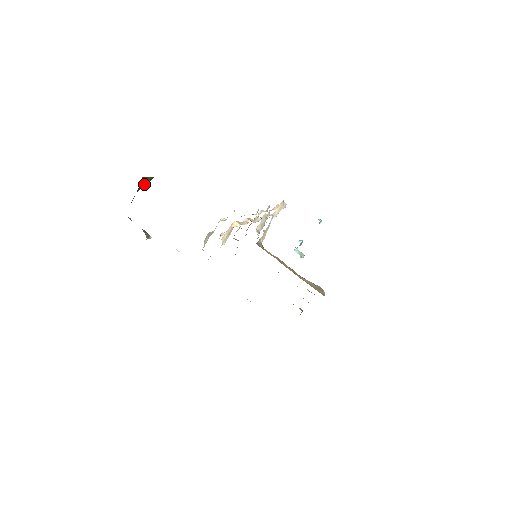
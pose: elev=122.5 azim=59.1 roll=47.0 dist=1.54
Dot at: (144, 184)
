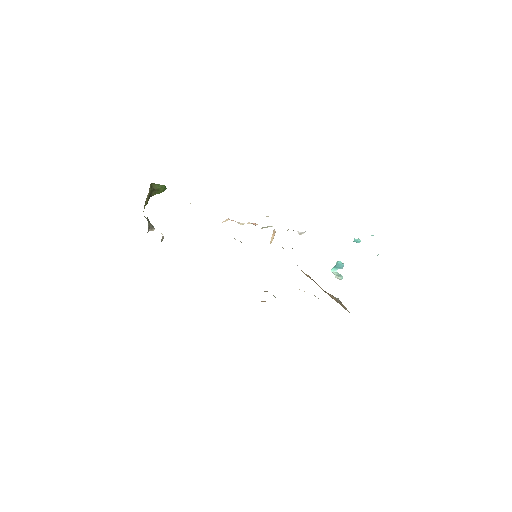
Dot at: (157, 191)
